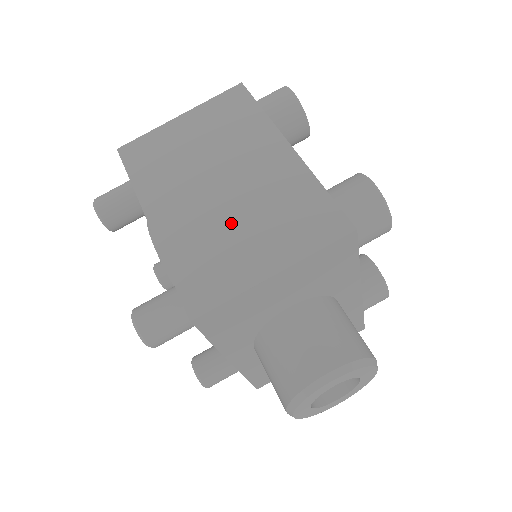
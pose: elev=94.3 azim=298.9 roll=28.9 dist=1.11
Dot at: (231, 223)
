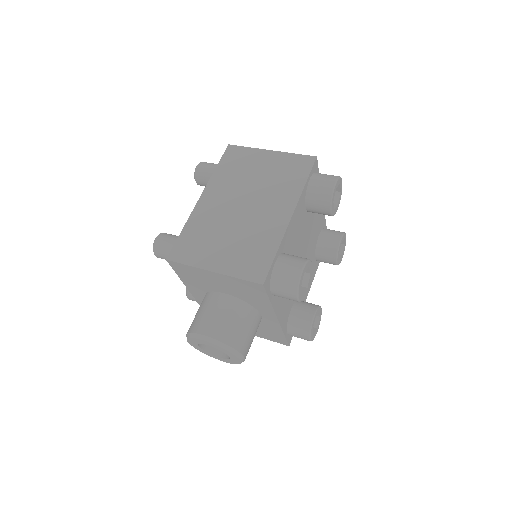
Dot at: (226, 231)
